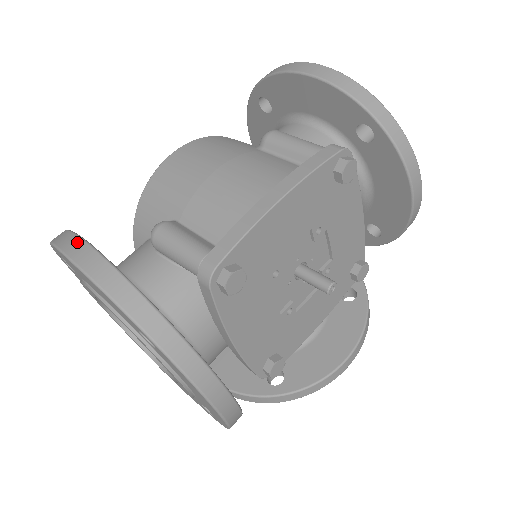
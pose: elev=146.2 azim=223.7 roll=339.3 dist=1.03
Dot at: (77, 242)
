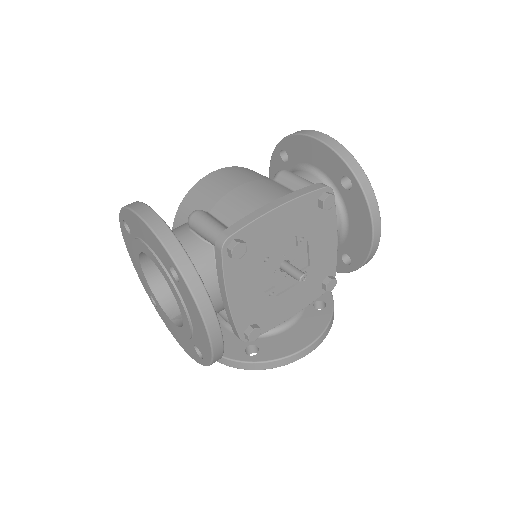
Dot at: (143, 206)
